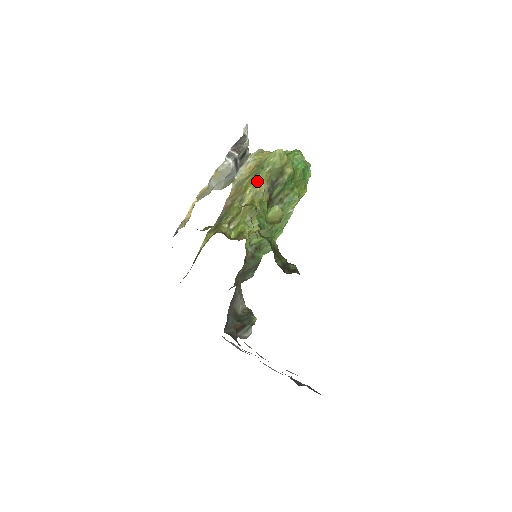
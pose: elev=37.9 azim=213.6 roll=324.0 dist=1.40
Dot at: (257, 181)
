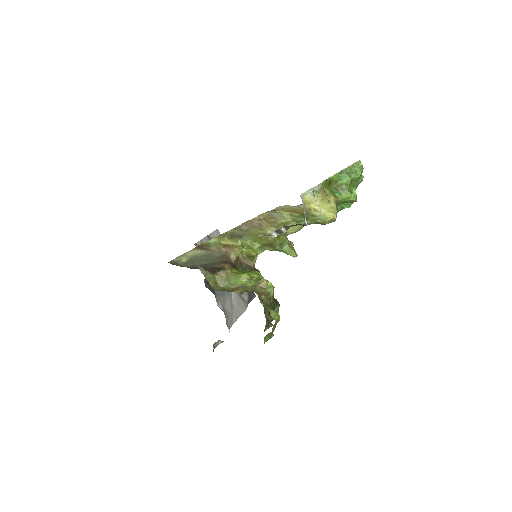
Dot at: (292, 230)
